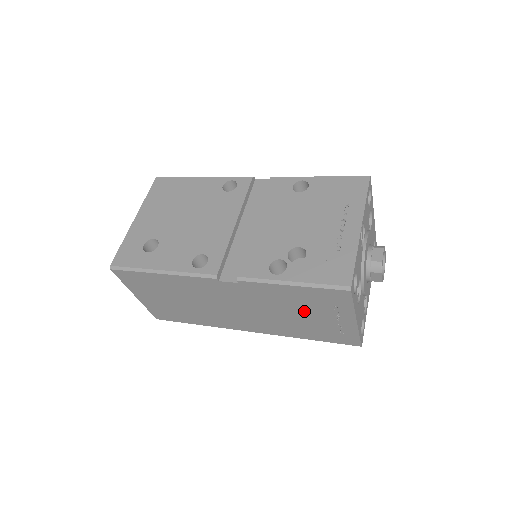
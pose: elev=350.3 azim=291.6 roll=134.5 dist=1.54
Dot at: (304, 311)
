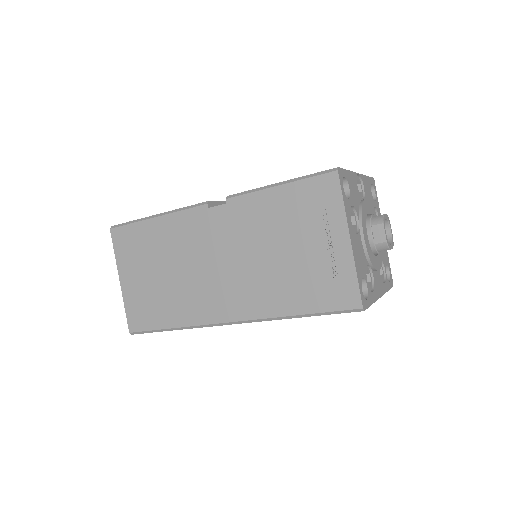
Dot at: (292, 239)
